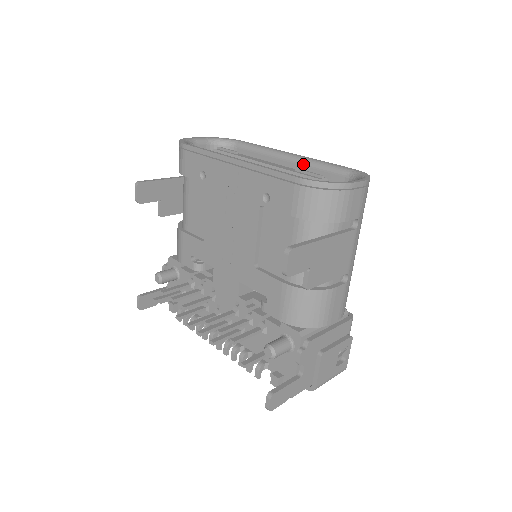
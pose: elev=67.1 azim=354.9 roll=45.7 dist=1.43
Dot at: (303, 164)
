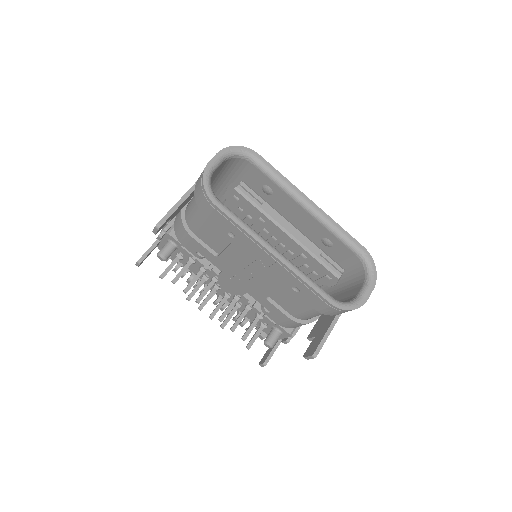
Dot at: (322, 224)
